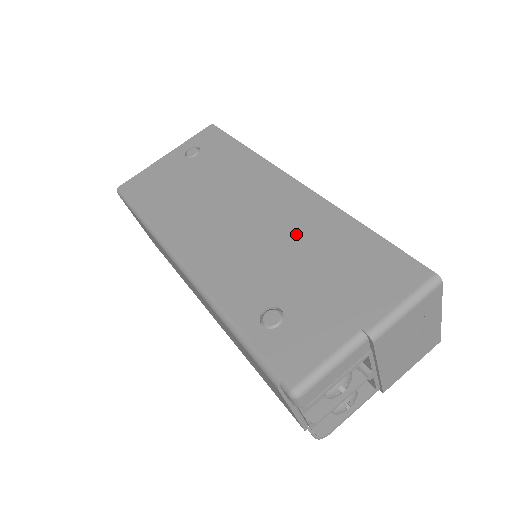
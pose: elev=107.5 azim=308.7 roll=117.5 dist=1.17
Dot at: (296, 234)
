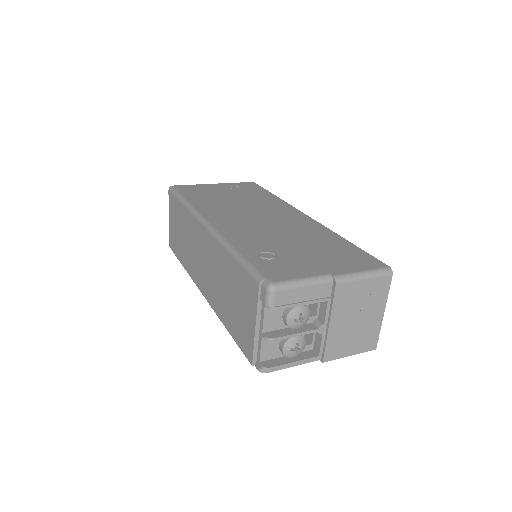
Dot at: (298, 232)
